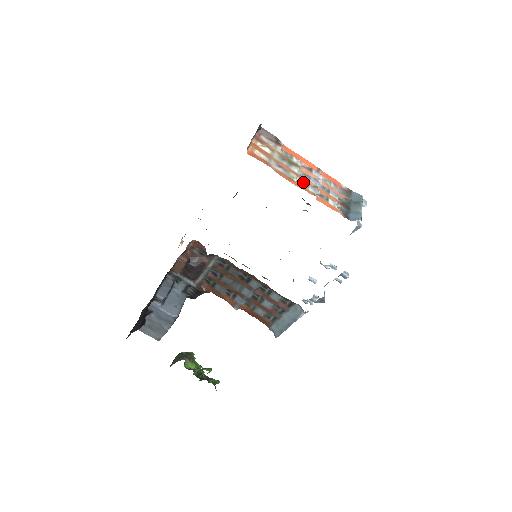
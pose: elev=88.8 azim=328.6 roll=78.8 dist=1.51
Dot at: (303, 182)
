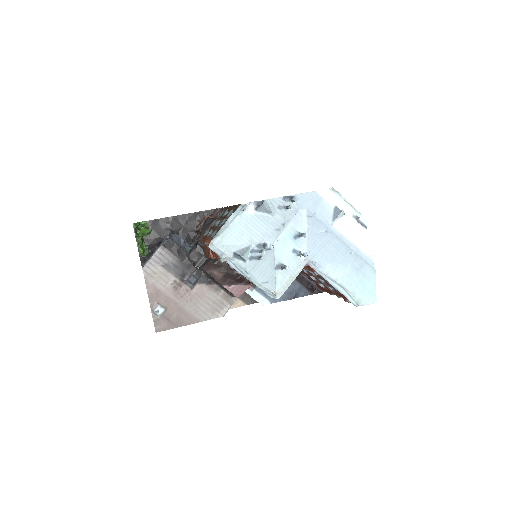
Dot at: occluded
